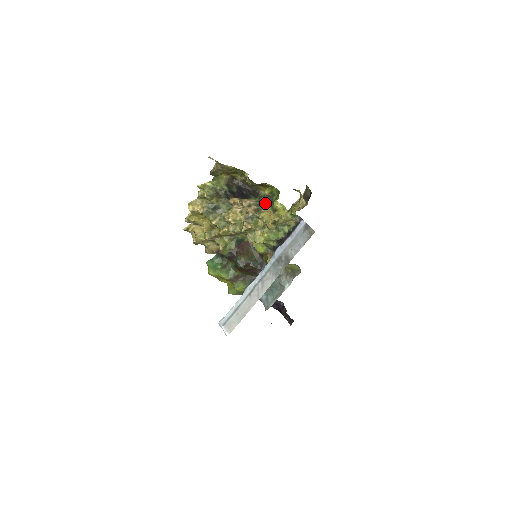
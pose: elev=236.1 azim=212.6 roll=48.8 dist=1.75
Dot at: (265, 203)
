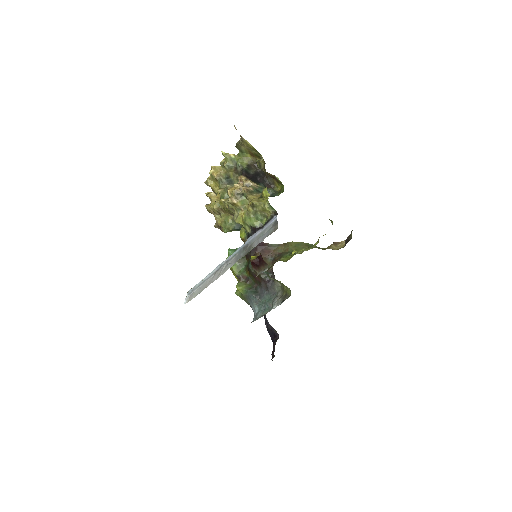
Dot at: occluded
